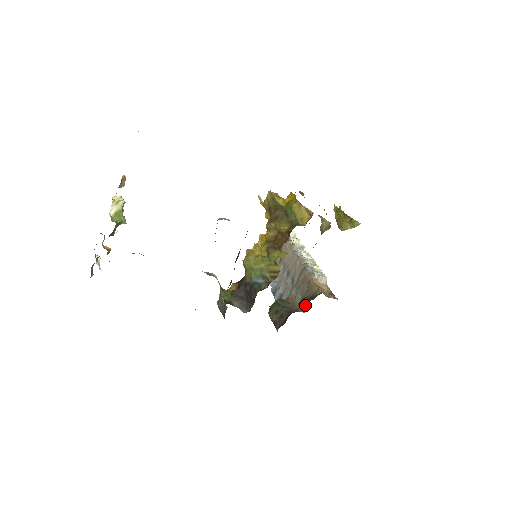
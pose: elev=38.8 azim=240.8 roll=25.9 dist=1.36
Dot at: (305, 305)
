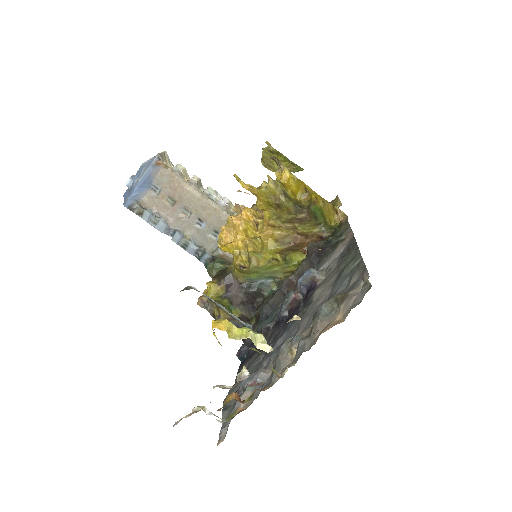
Dot at: occluded
